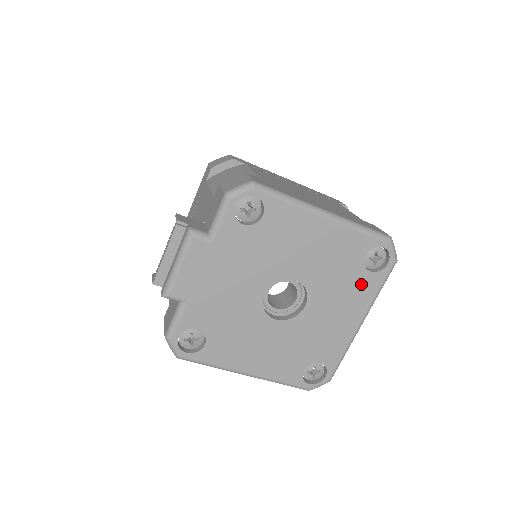
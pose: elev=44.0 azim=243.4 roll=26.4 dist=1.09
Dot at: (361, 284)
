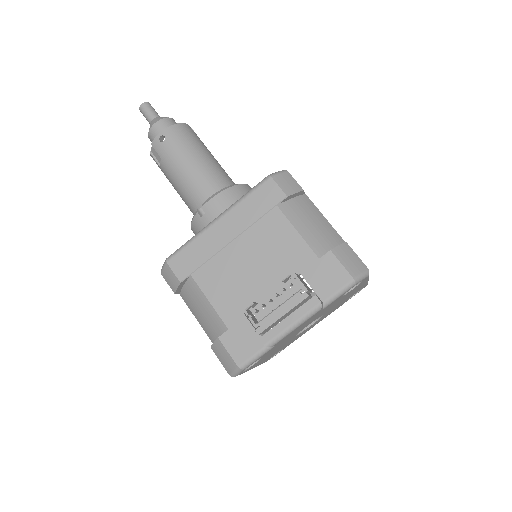
Dot at: occluded
